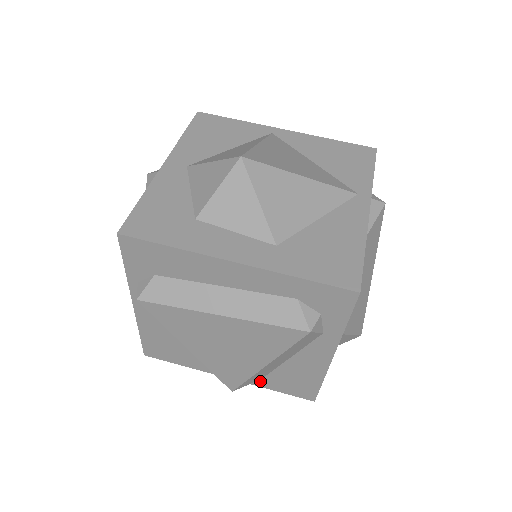
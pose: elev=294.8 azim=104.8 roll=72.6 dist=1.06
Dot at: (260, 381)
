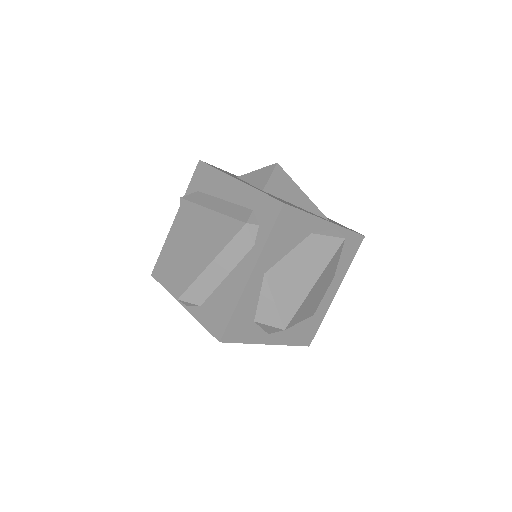
Dot at: (198, 310)
